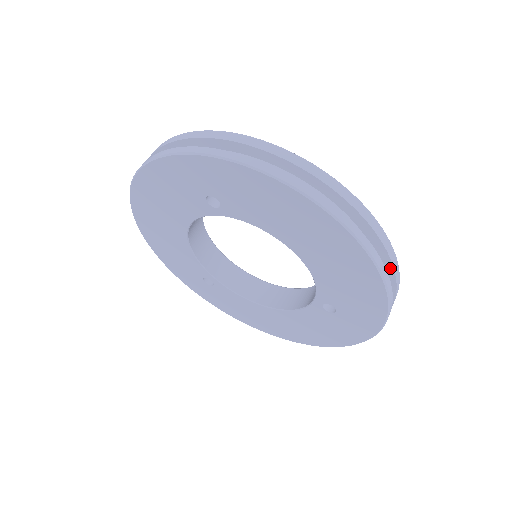
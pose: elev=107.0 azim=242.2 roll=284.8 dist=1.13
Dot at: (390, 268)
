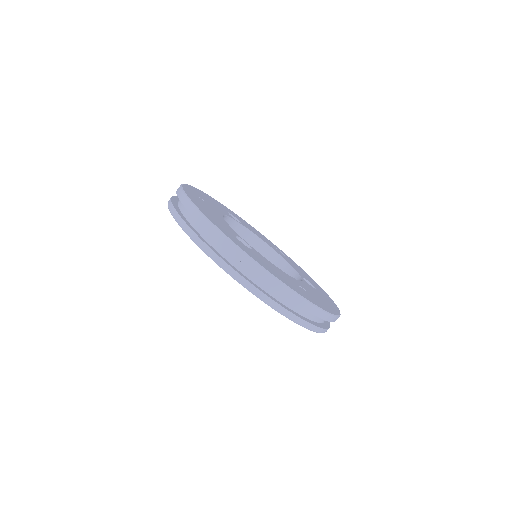
Dot at: occluded
